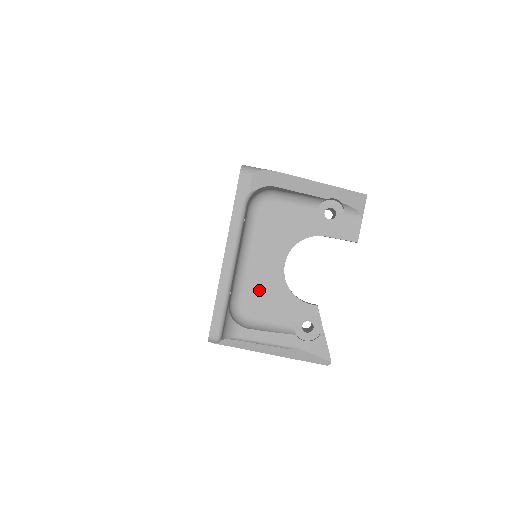
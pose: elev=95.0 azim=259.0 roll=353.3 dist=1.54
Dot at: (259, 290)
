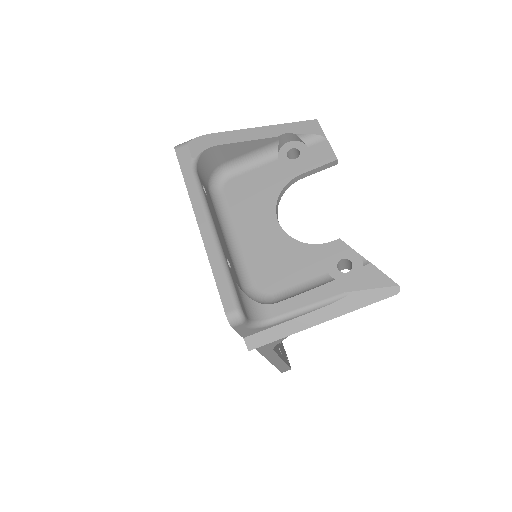
Dot at: (267, 262)
